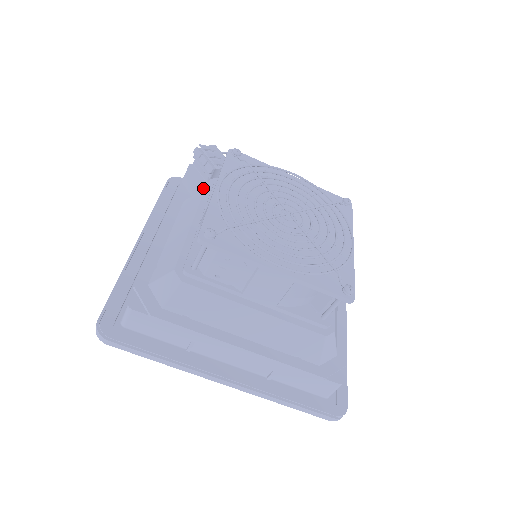
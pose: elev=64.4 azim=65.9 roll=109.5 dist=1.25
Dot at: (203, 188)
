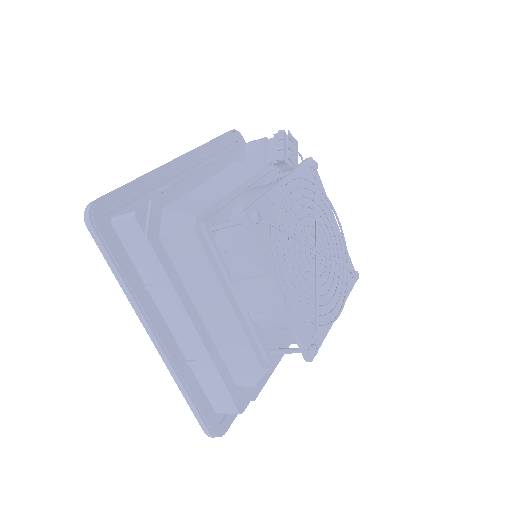
Dot at: (262, 166)
